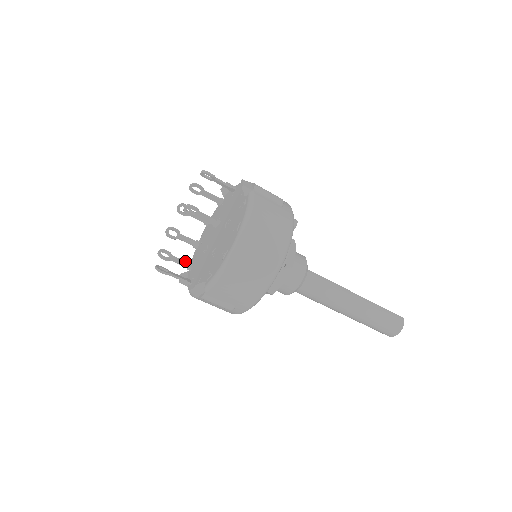
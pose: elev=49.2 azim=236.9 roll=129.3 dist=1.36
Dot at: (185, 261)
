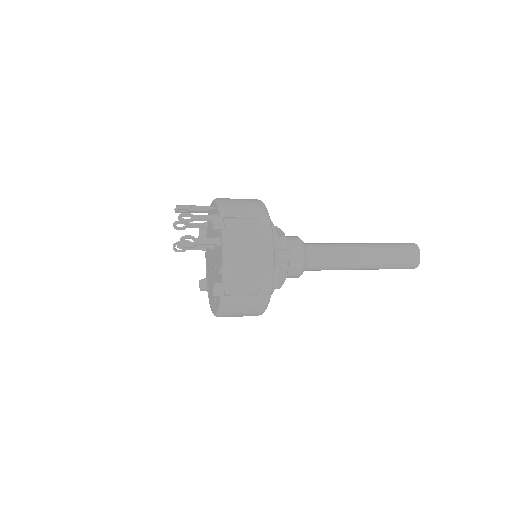
Dot at: (200, 224)
